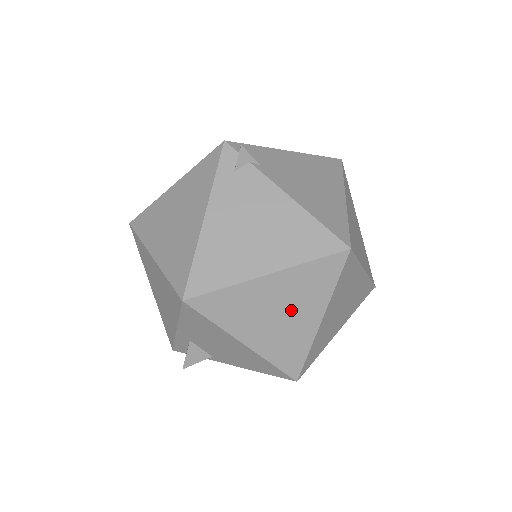
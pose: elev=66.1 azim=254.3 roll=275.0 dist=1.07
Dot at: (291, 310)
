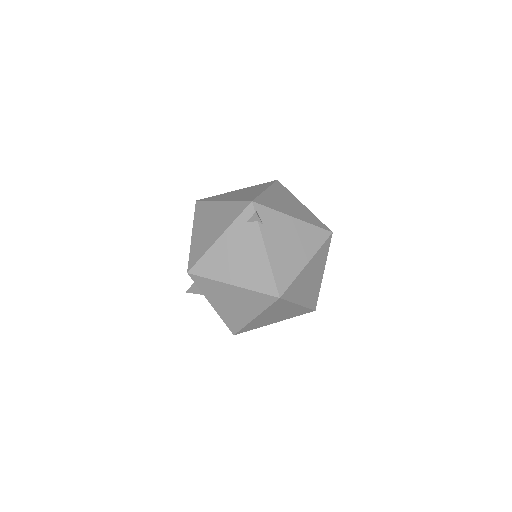
Dot at: (240, 305)
